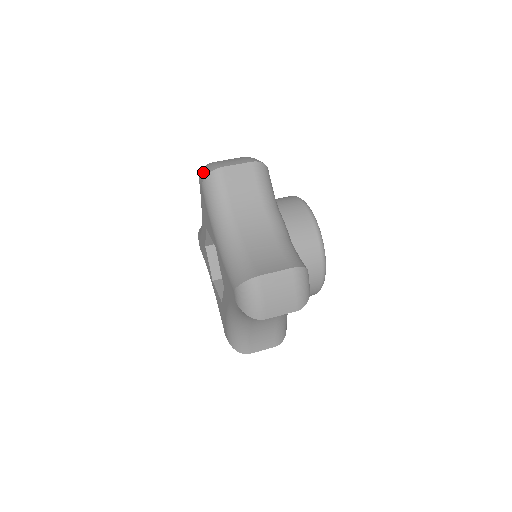
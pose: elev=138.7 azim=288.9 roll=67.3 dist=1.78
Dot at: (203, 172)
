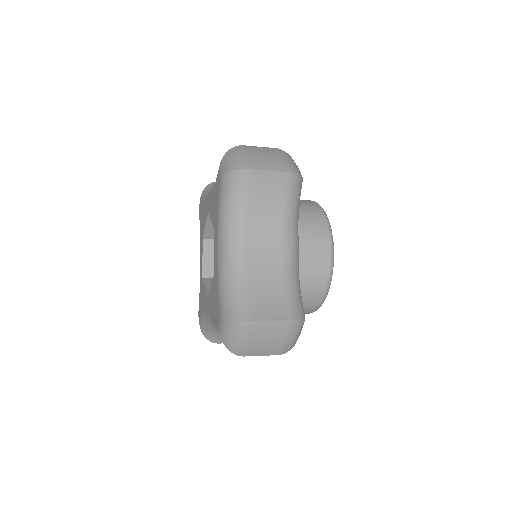
Dot at: occluded
